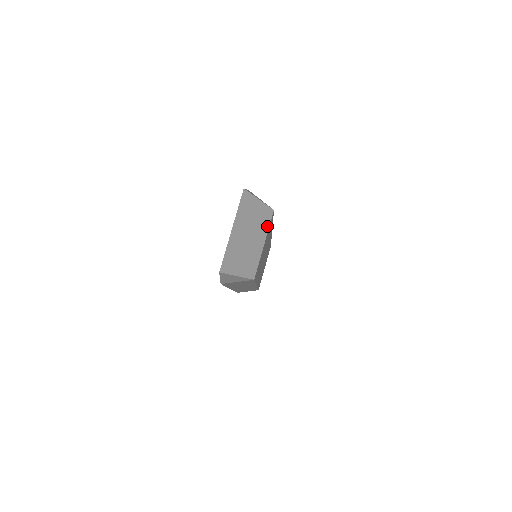
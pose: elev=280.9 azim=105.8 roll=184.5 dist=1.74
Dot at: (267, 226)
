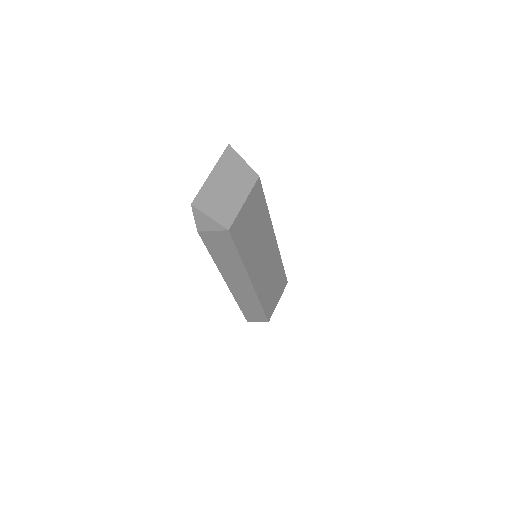
Dot at: (250, 187)
